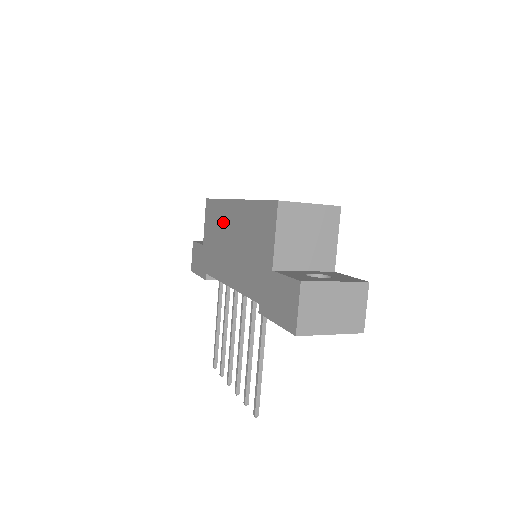
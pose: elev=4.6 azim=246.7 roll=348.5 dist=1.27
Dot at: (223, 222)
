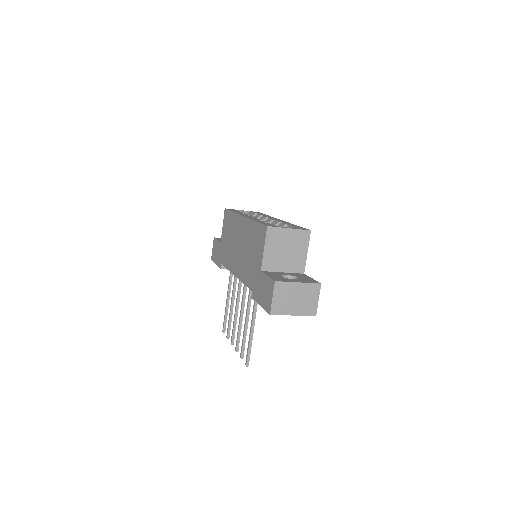
Dot at: (235, 230)
